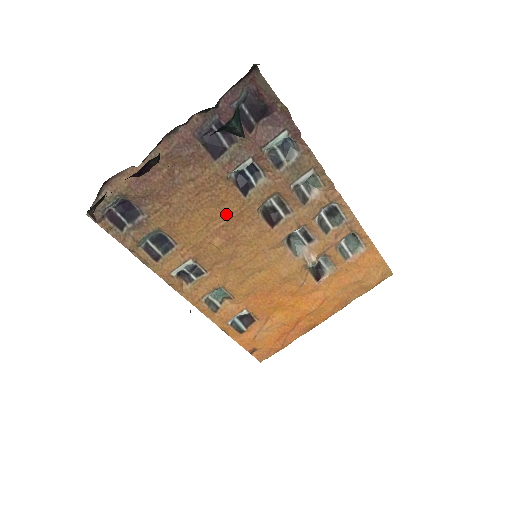
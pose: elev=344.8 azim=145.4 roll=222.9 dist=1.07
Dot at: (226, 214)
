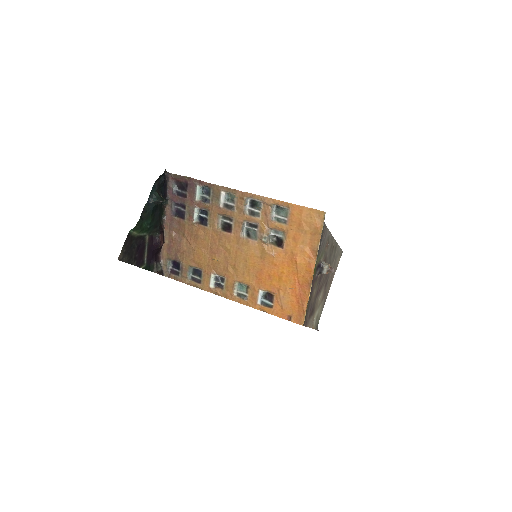
Dot at: (207, 240)
